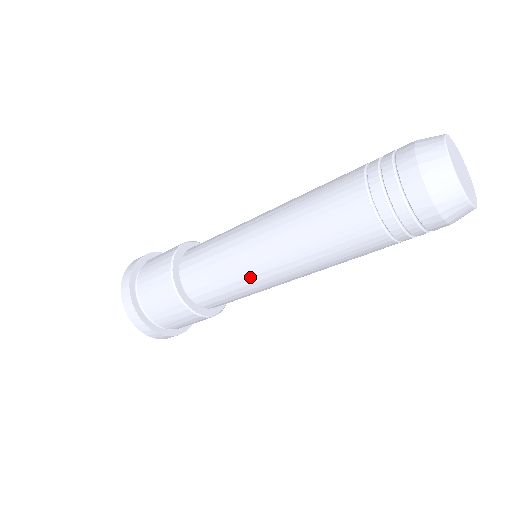
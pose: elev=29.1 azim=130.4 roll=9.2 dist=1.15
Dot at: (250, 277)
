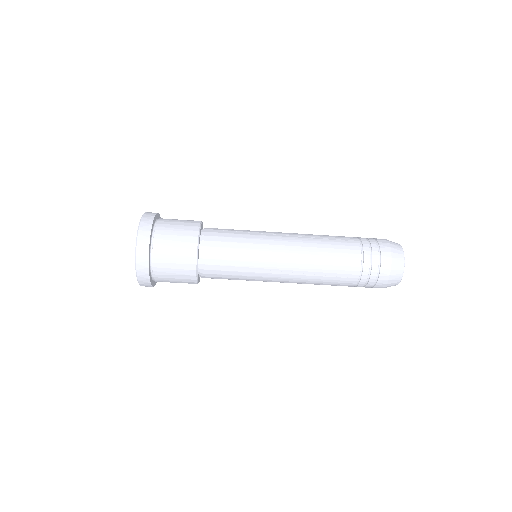
Dot at: (261, 268)
